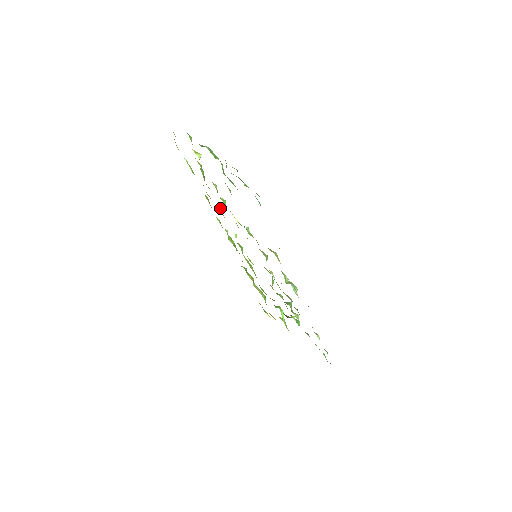
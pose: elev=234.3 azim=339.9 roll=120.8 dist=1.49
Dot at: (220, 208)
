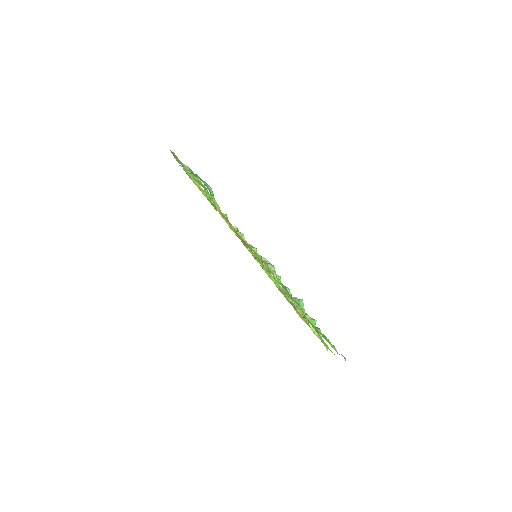
Dot at: occluded
